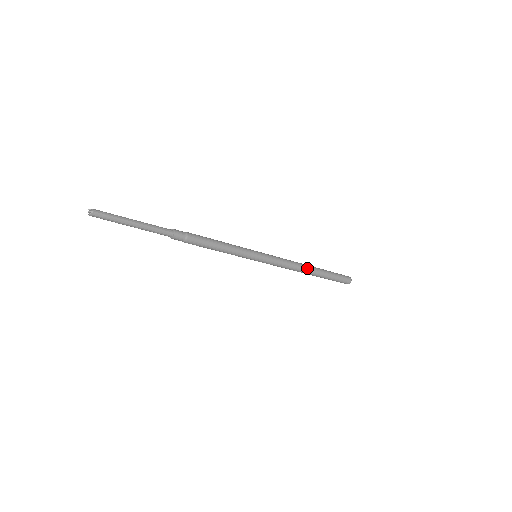
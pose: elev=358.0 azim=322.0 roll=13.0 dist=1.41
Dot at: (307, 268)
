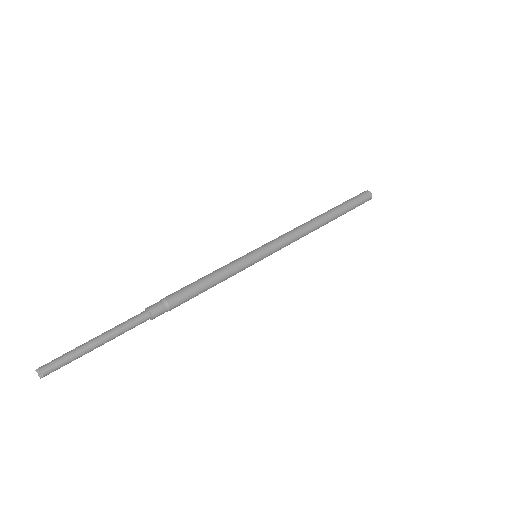
Dot at: (319, 224)
